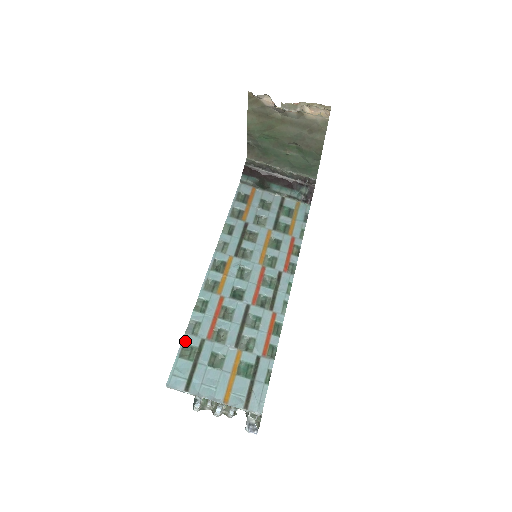
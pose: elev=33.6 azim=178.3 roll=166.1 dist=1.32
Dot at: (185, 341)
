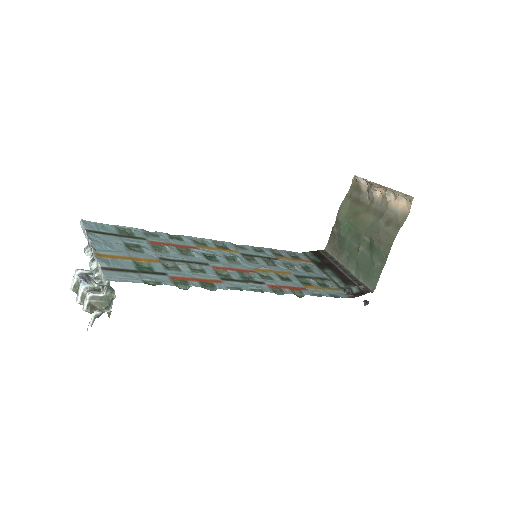
Dot at: (133, 229)
